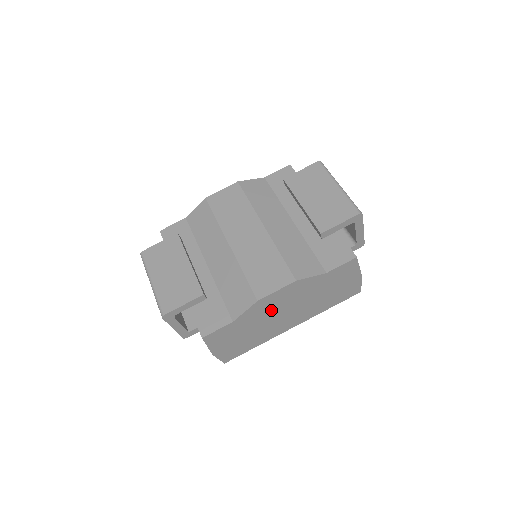
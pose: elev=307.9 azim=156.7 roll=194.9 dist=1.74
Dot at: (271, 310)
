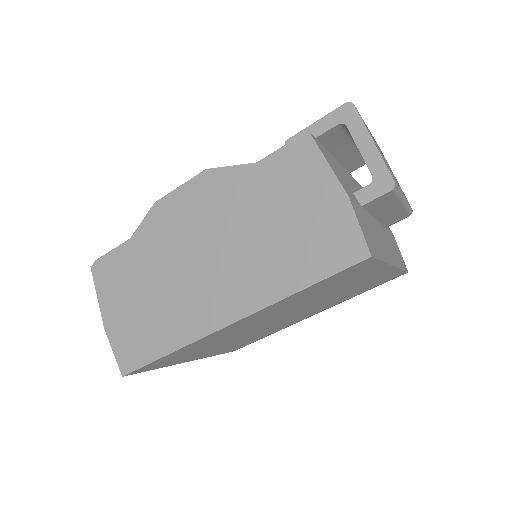
Dot at: (179, 239)
